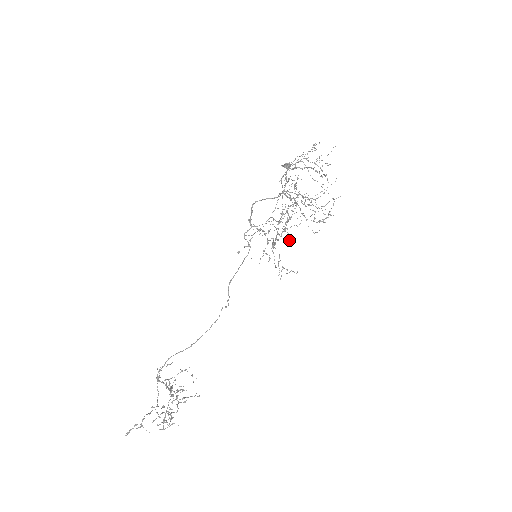
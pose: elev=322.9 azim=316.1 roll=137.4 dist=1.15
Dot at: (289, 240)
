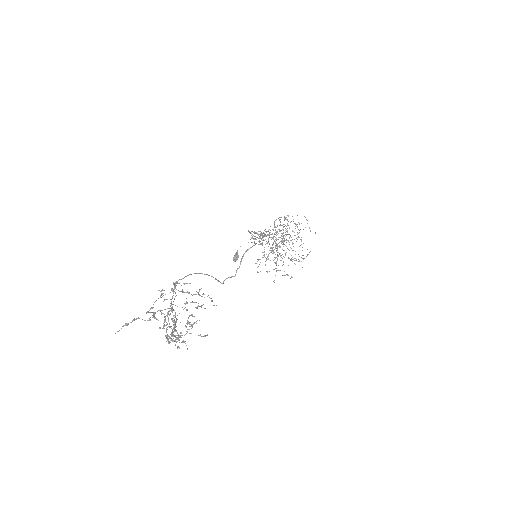
Dot at: occluded
